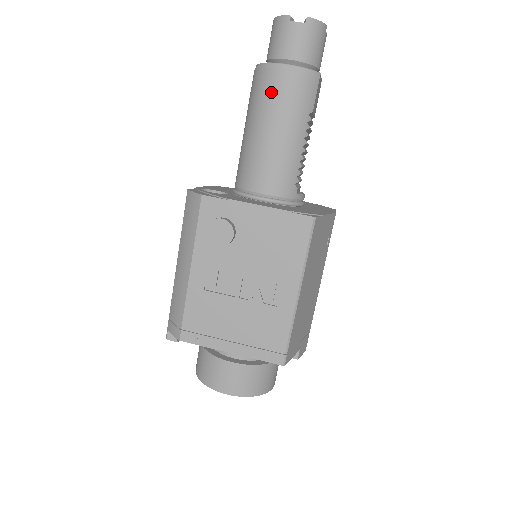
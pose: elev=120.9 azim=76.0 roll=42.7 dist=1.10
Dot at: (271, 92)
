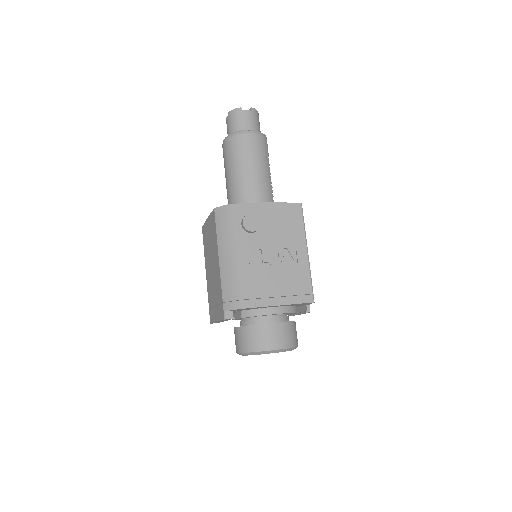
Dot at: (245, 146)
